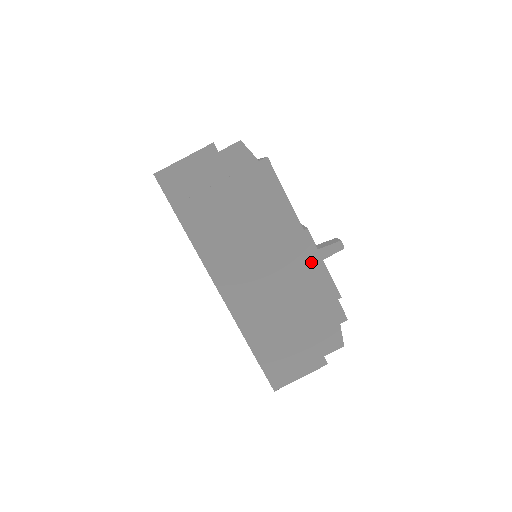
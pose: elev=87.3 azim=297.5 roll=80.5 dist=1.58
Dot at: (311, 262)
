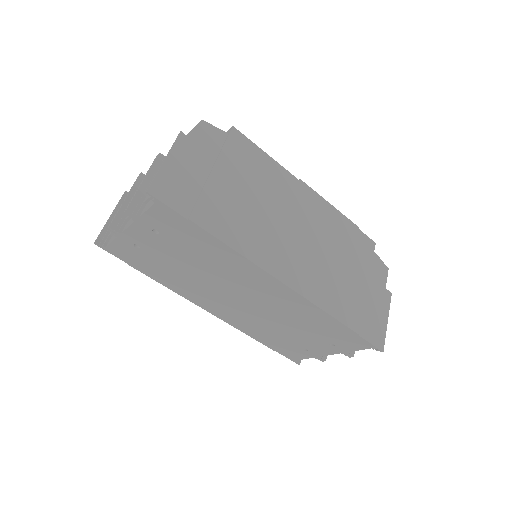
Dot at: (323, 207)
